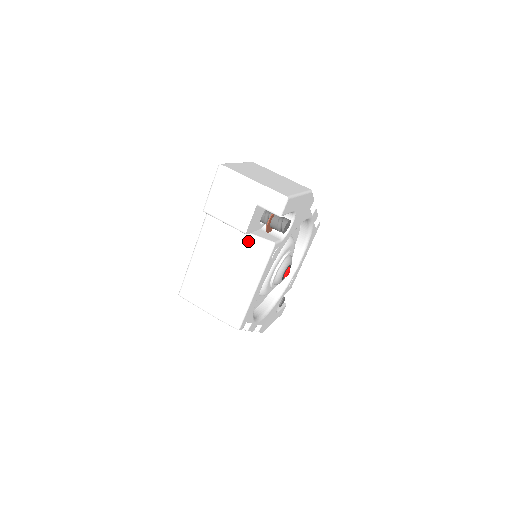
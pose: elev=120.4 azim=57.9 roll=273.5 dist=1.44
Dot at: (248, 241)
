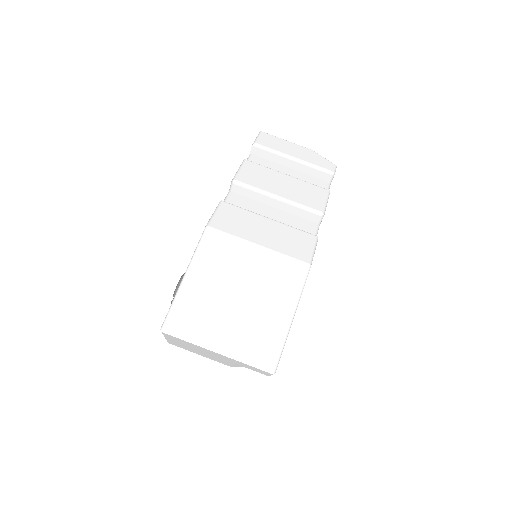
Dot at: occluded
